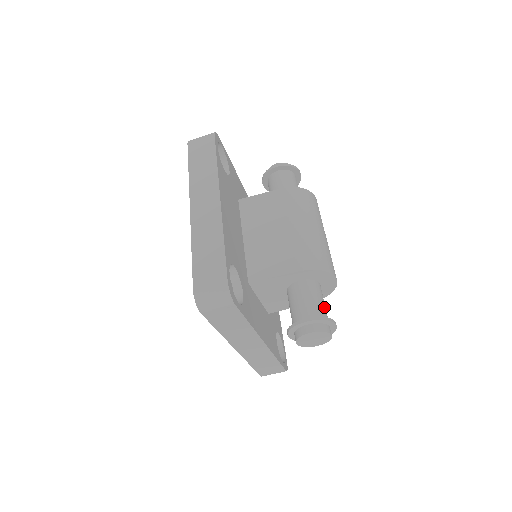
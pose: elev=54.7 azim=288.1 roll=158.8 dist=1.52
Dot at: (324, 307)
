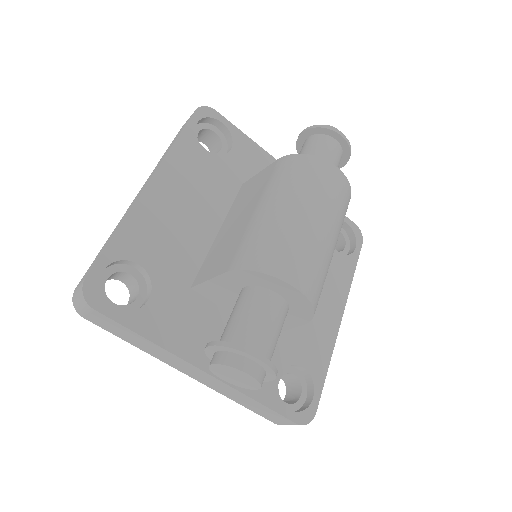
Dot at: (259, 329)
